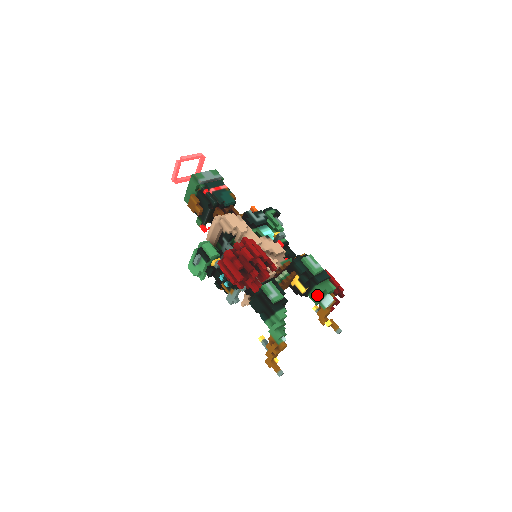
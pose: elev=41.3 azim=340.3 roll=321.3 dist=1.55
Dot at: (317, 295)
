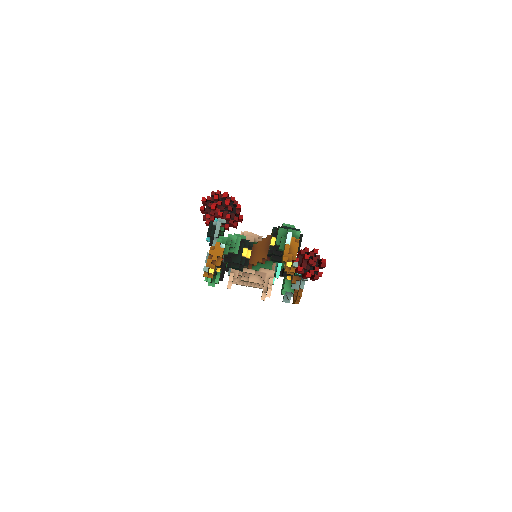
Dot at: (278, 233)
